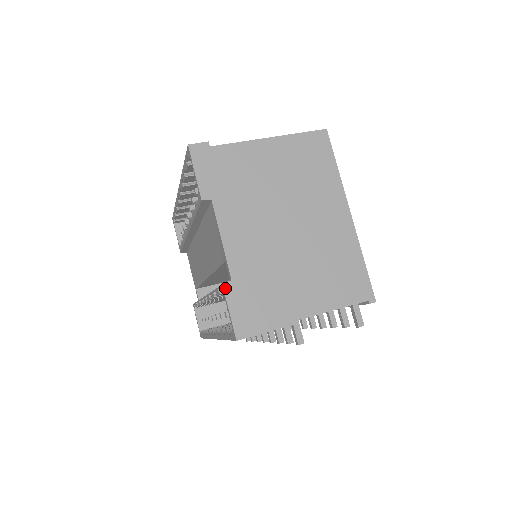
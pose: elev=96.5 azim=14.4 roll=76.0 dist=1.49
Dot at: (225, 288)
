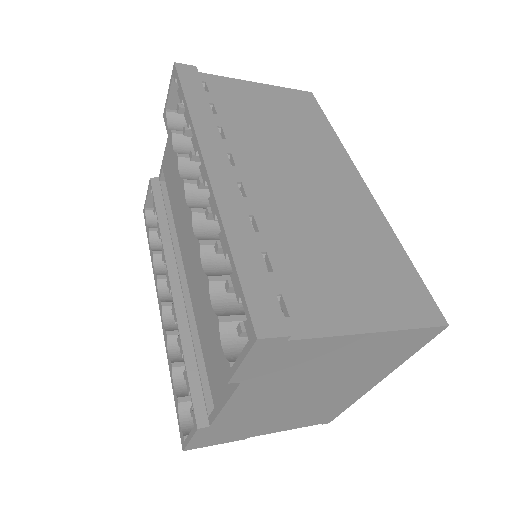
Dot at: (198, 431)
